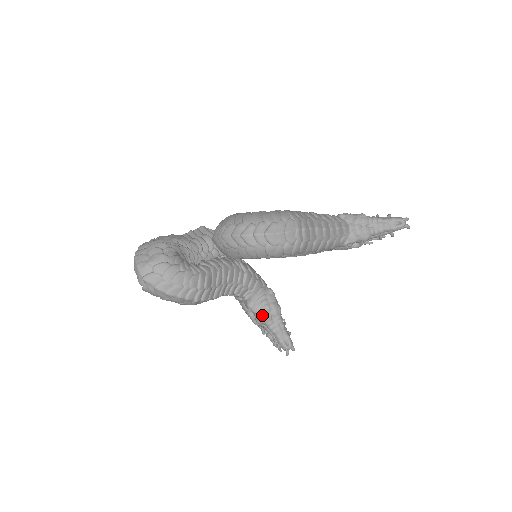
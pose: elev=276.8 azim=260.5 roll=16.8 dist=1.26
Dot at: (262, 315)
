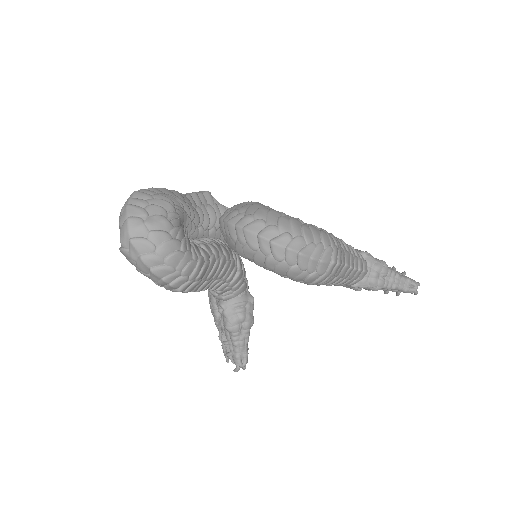
Dot at: (233, 323)
